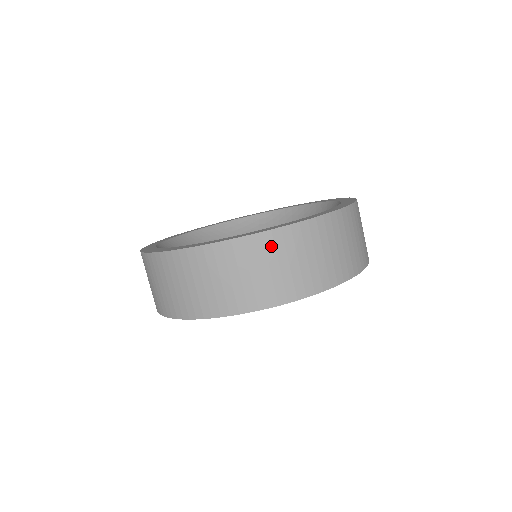
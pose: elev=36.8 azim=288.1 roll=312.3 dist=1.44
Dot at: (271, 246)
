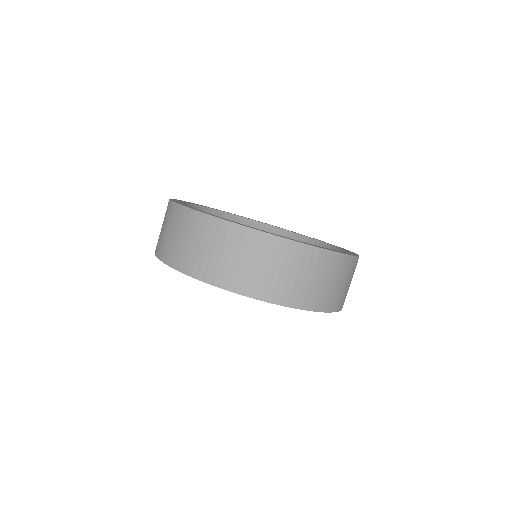
Dot at: (299, 256)
